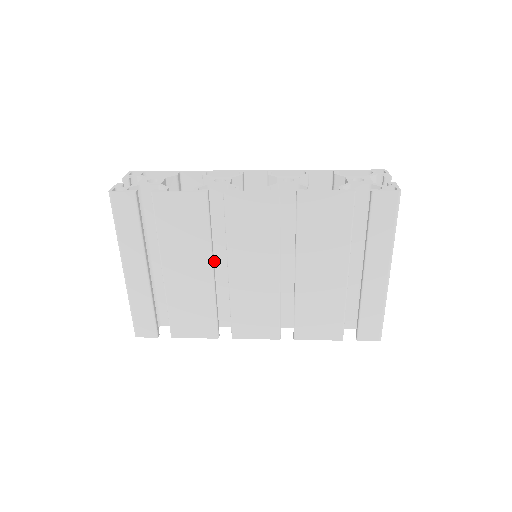
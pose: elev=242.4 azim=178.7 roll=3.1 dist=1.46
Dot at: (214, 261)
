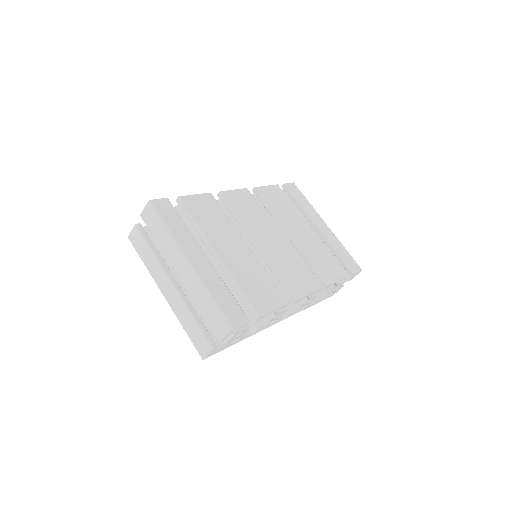
Dot at: occluded
